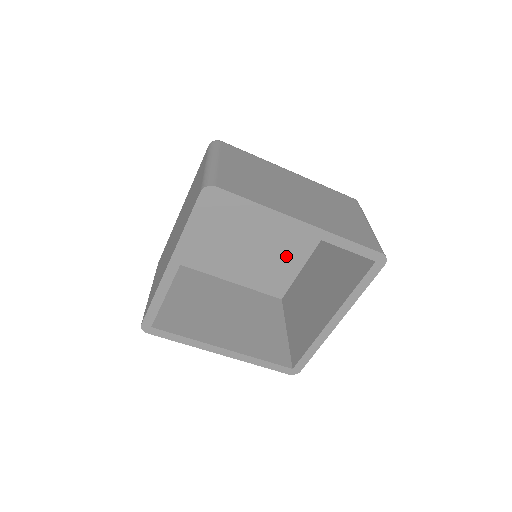
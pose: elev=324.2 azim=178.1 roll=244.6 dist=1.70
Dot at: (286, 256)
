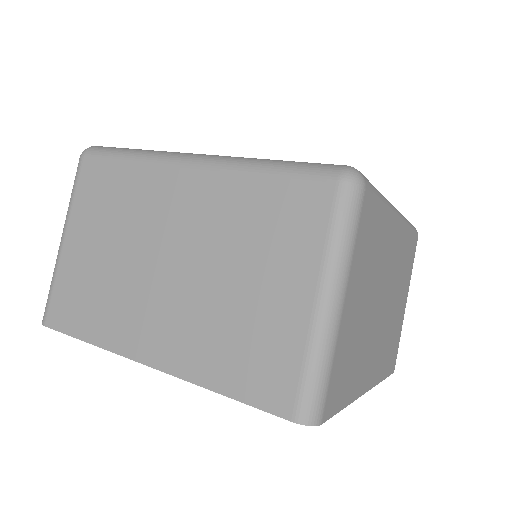
Dot at: occluded
